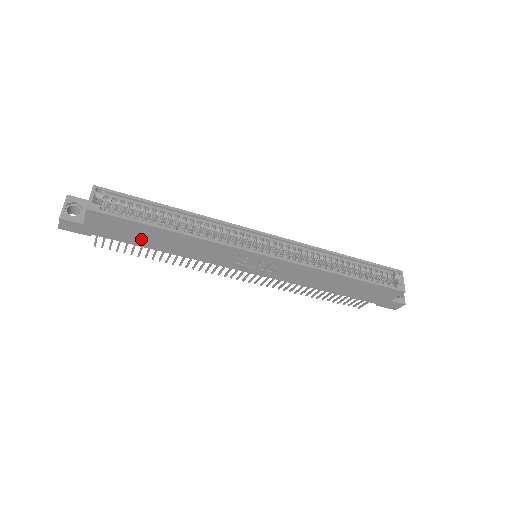
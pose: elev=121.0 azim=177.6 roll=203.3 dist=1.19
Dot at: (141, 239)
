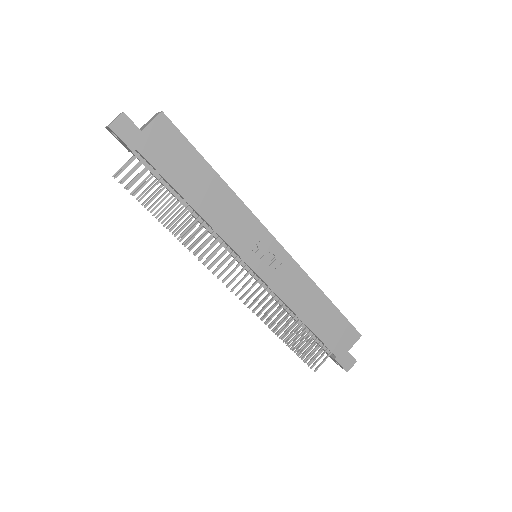
Dot at: (182, 176)
